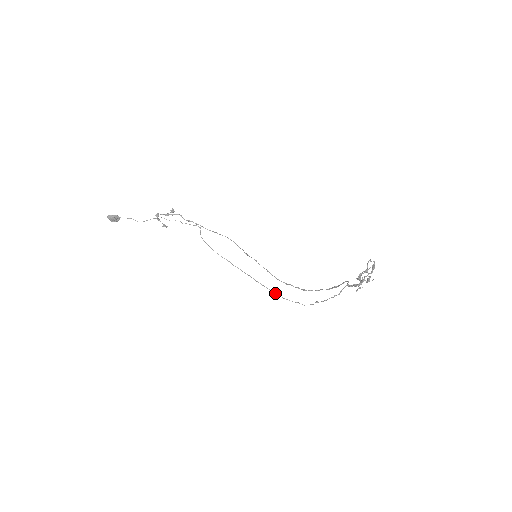
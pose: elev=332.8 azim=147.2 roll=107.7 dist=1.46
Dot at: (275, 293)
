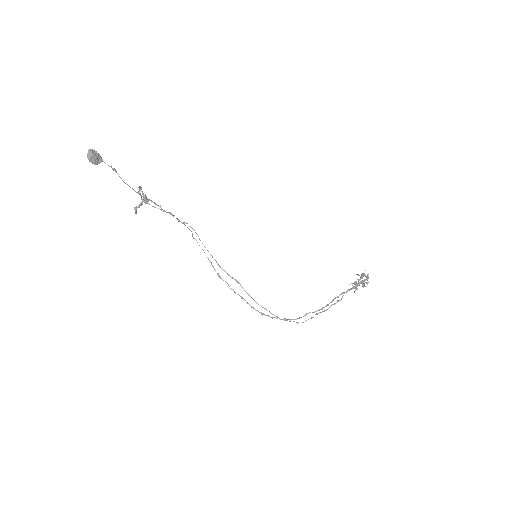
Dot at: occluded
